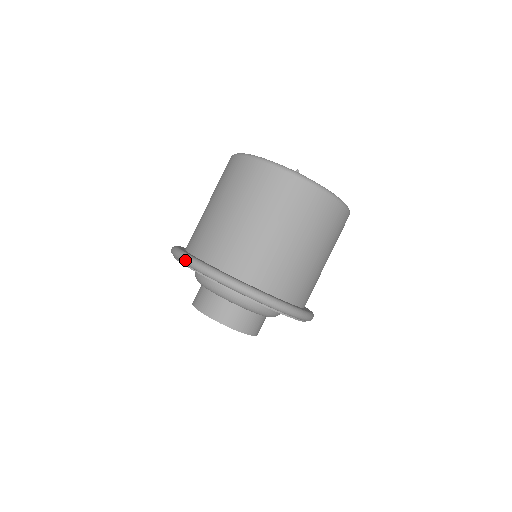
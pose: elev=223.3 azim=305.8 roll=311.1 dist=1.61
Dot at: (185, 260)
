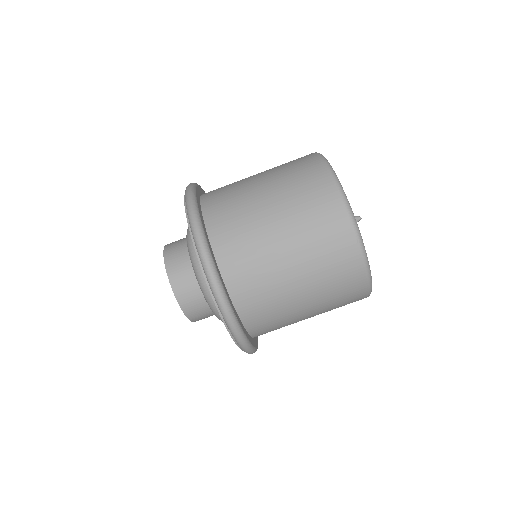
Dot at: occluded
